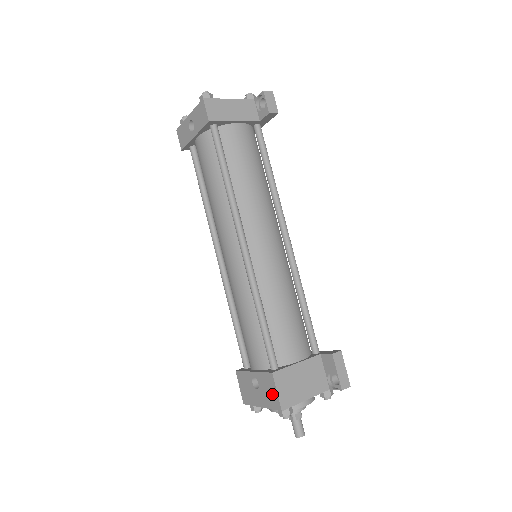
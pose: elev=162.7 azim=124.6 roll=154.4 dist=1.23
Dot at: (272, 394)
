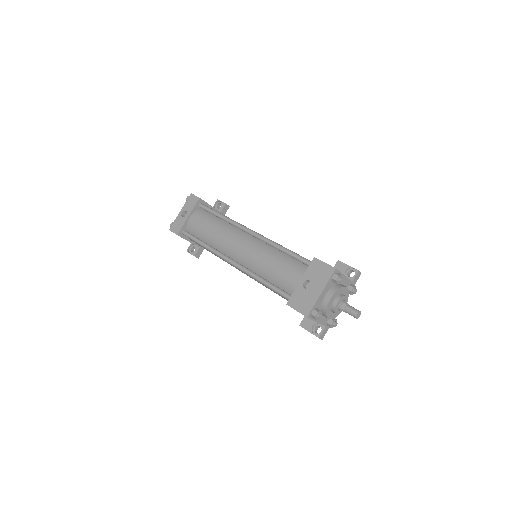
Dot at: (323, 269)
